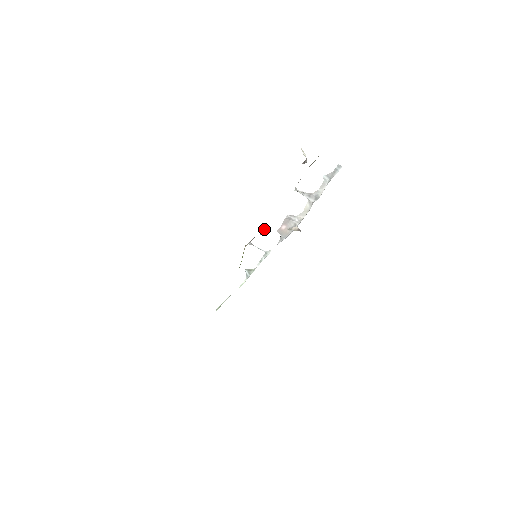
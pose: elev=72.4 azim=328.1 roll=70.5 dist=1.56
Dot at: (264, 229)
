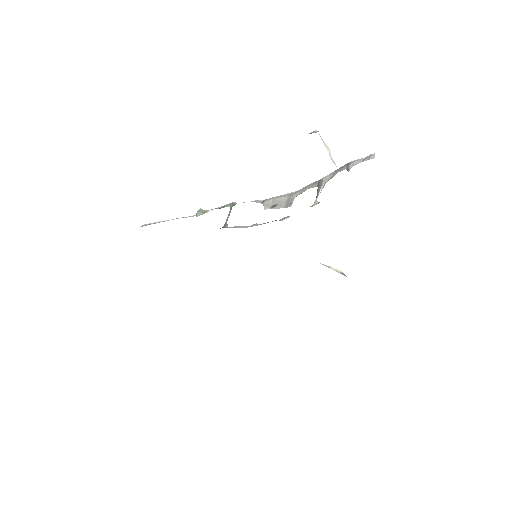
Dot at: occluded
